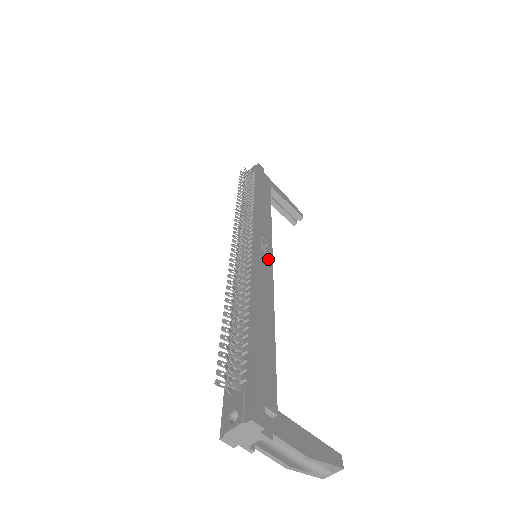
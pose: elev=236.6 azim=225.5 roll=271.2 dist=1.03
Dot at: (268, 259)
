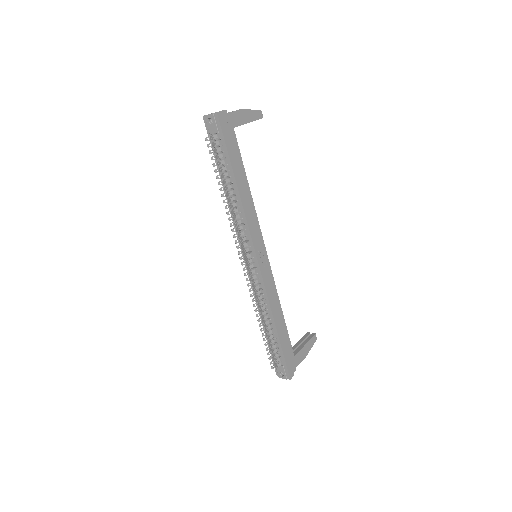
Dot at: (267, 266)
